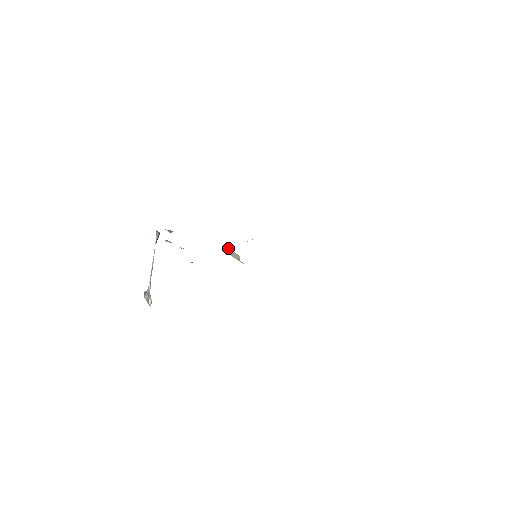
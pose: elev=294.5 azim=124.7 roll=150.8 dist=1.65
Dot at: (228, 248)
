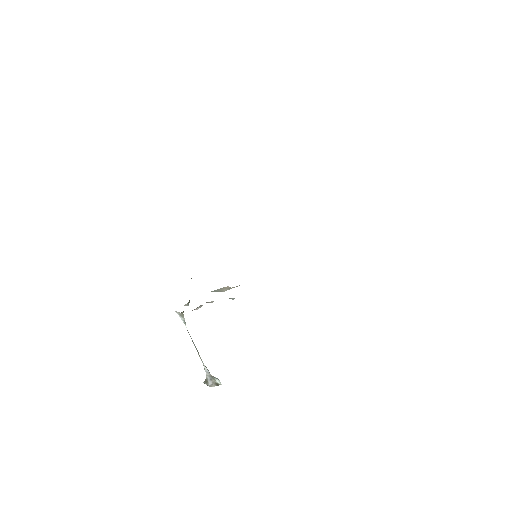
Dot at: (213, 291)
